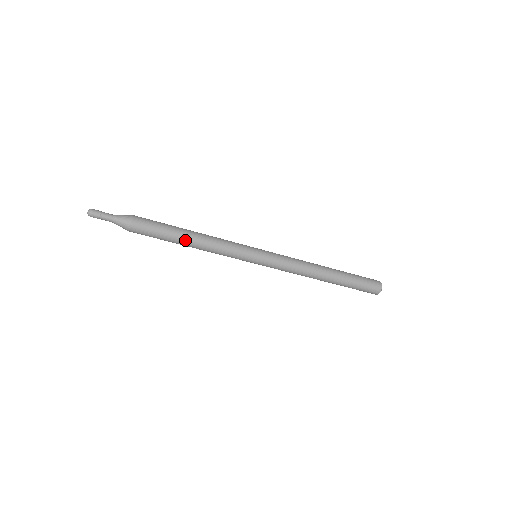
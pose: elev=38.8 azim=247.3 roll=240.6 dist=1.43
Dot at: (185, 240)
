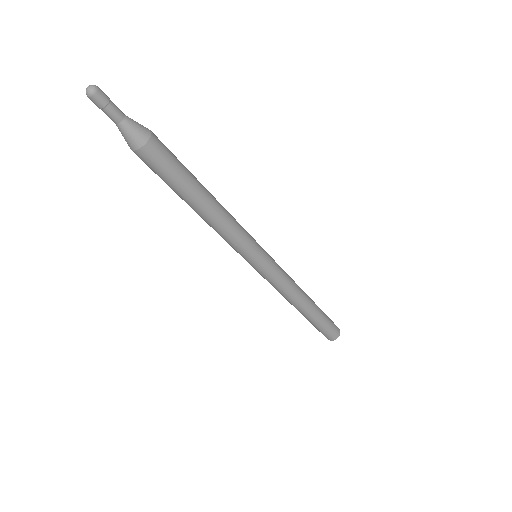
Dot at: (194, 205)
